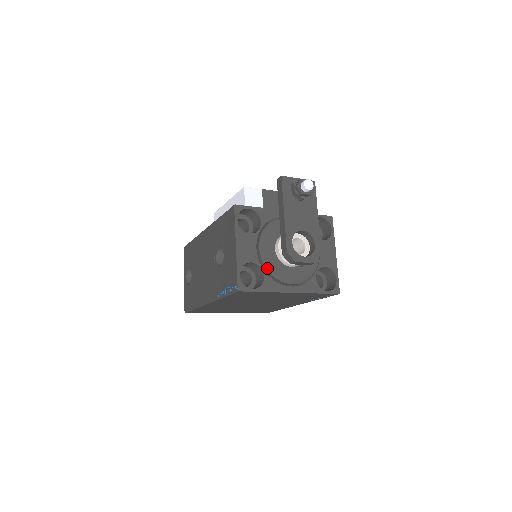
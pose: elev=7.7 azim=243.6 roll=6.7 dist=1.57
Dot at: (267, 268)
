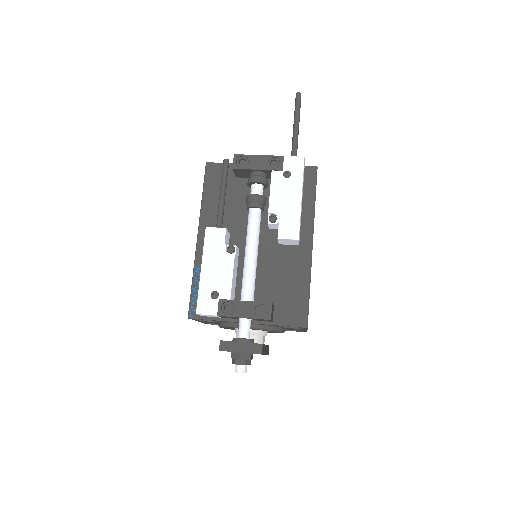
Dot at: occluded
